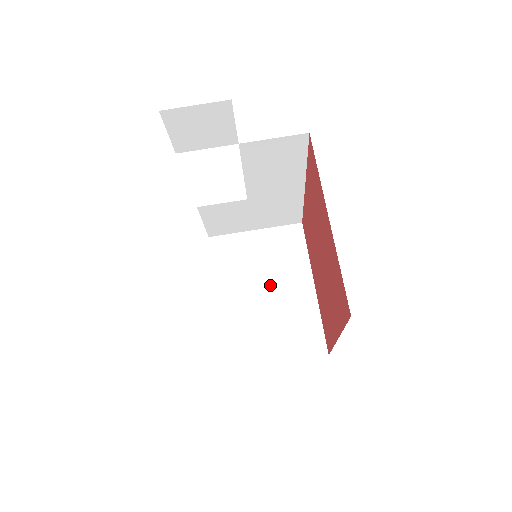
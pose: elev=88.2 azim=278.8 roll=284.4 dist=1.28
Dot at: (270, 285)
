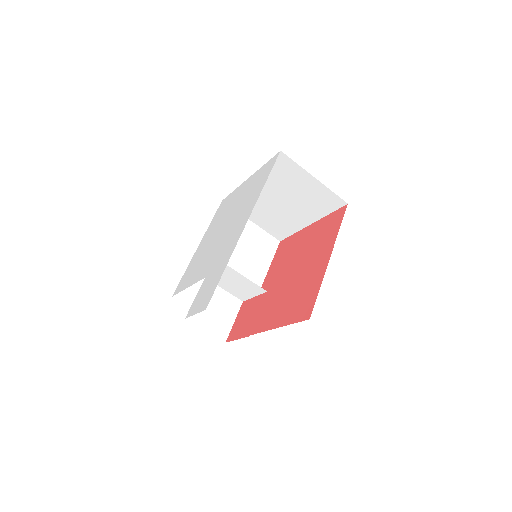
Dot at: (287, 203)
